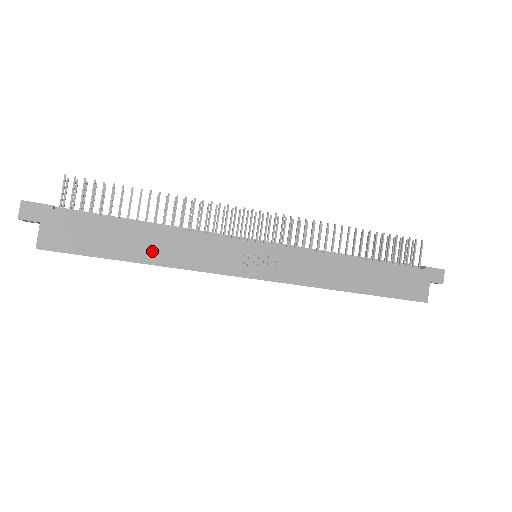
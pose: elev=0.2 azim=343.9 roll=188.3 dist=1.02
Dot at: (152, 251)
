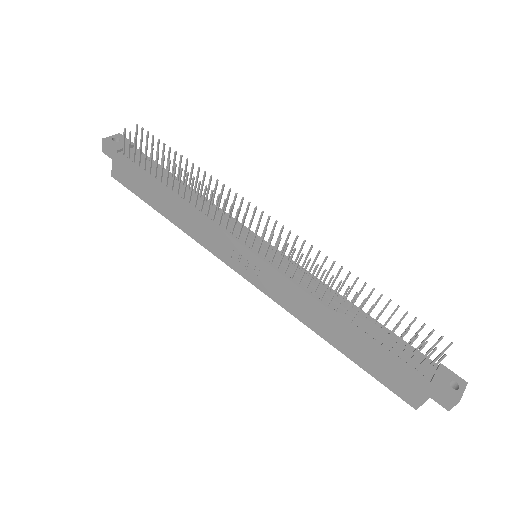
Dot at: (173, 213)
